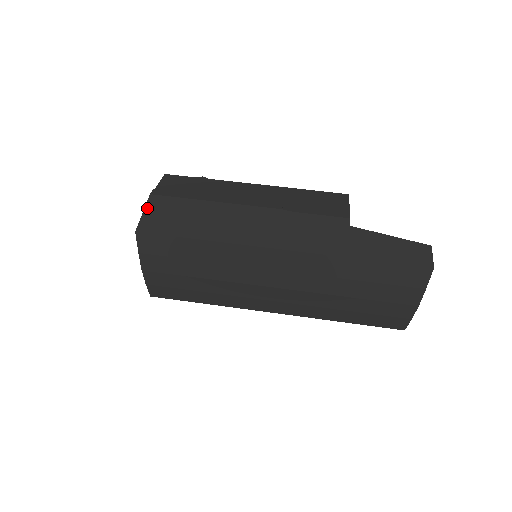
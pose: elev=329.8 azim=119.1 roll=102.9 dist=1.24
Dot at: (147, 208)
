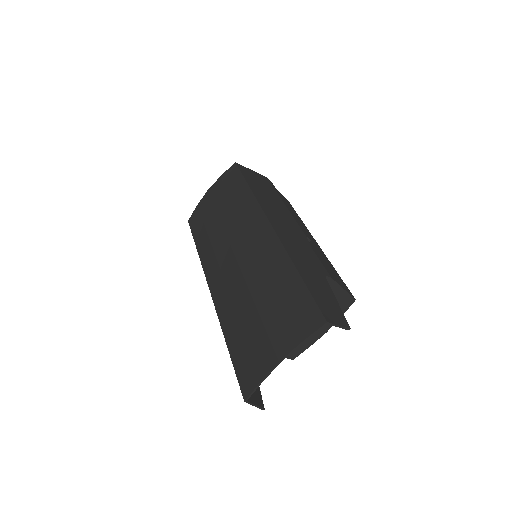
Dot at: (256, 173)
